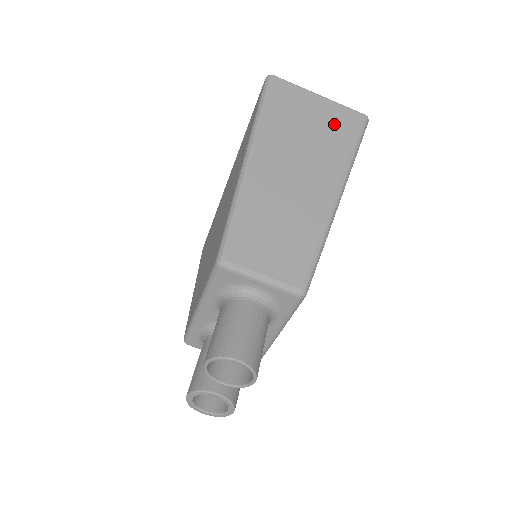
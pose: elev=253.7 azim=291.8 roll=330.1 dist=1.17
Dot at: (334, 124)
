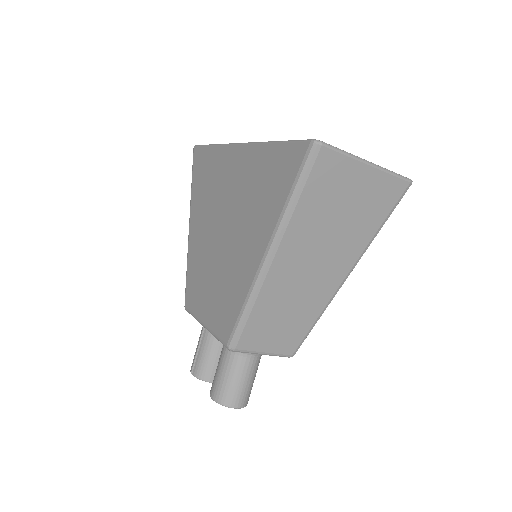
Dot at: (371, 201)
